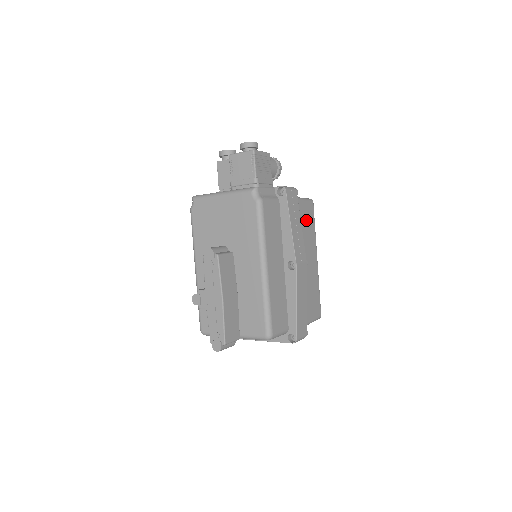
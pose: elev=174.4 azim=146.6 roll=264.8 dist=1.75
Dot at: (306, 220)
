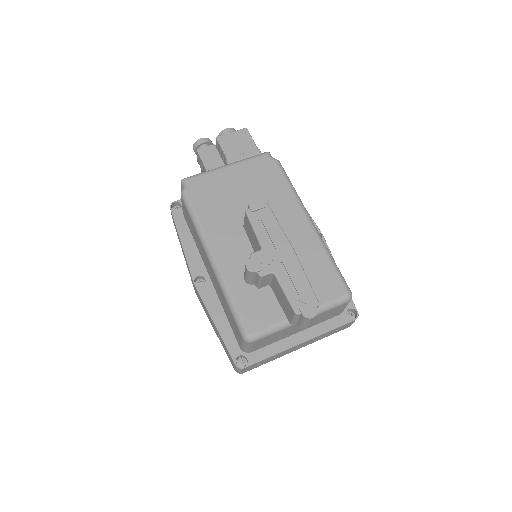
Dot at: occluded
